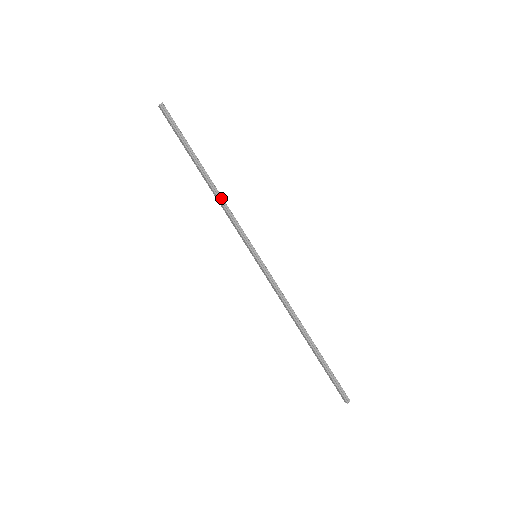
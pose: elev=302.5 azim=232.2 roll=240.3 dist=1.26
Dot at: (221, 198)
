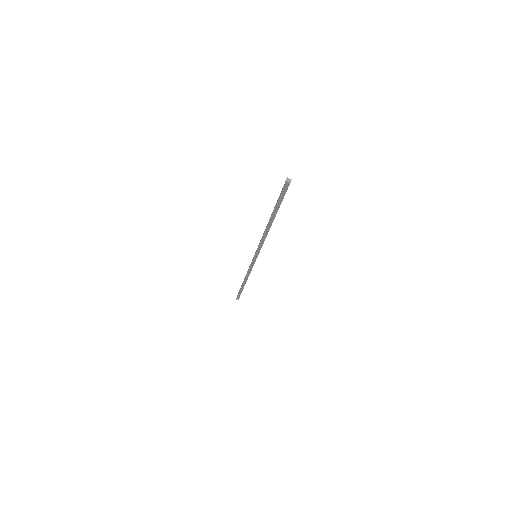
Dot at: (266, 235)
